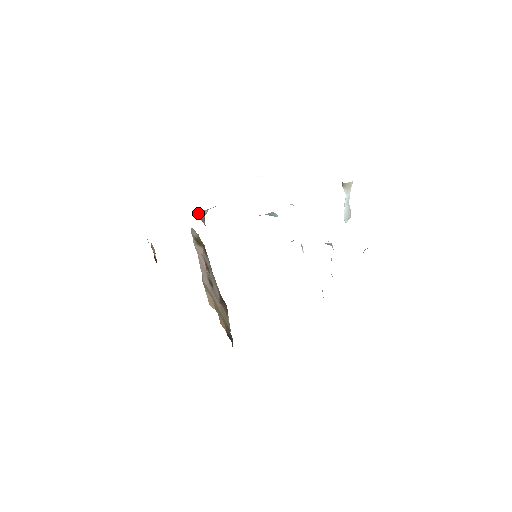
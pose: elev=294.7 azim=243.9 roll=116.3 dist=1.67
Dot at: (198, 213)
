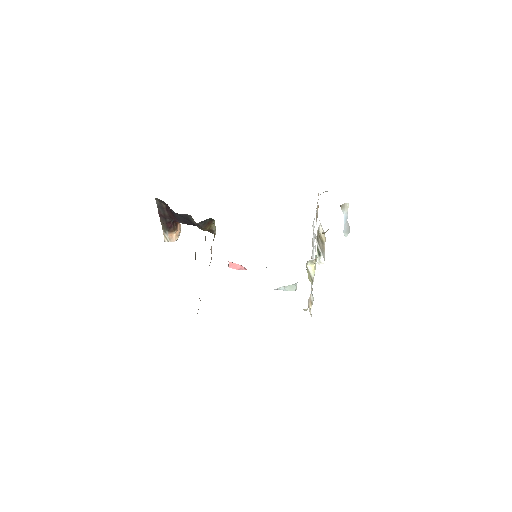
Dot at: occluded
